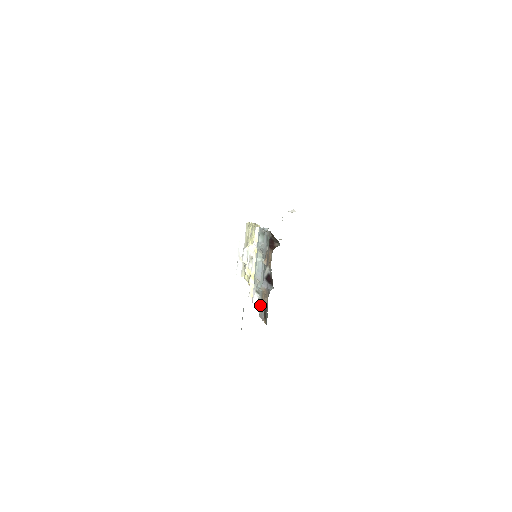
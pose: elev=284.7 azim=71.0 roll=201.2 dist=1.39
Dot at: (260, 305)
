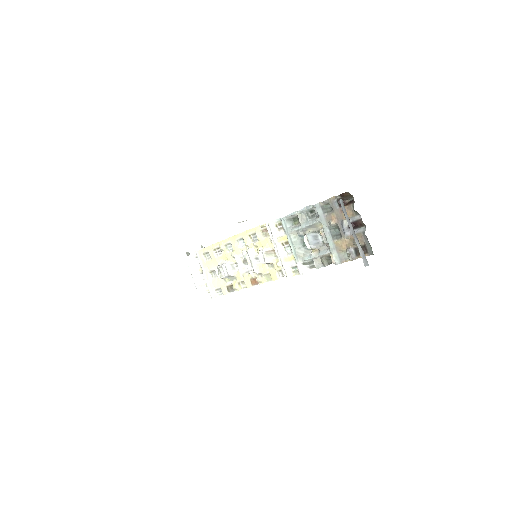
Dot at: (348, 250)
